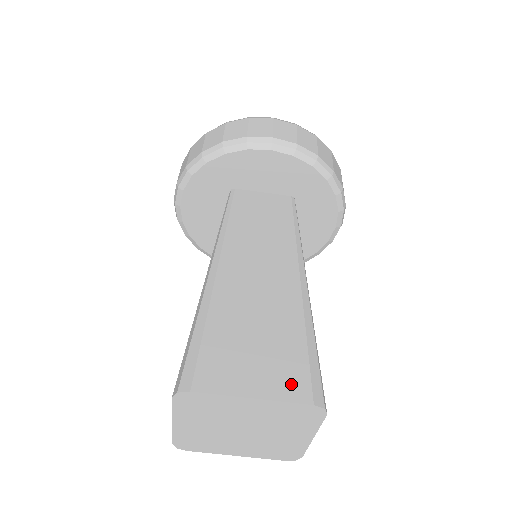
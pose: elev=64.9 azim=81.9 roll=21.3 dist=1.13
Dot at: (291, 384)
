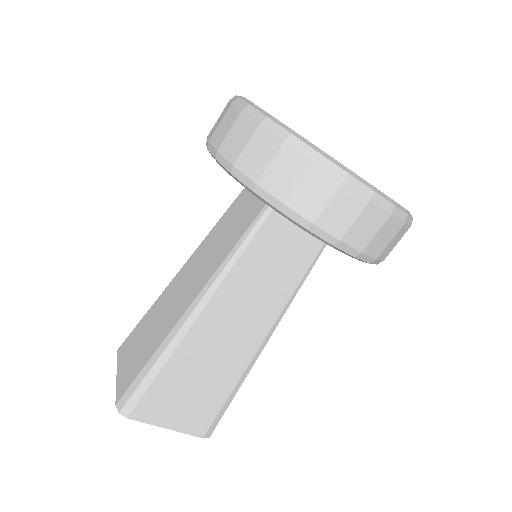
Dot at: (197, 425)
